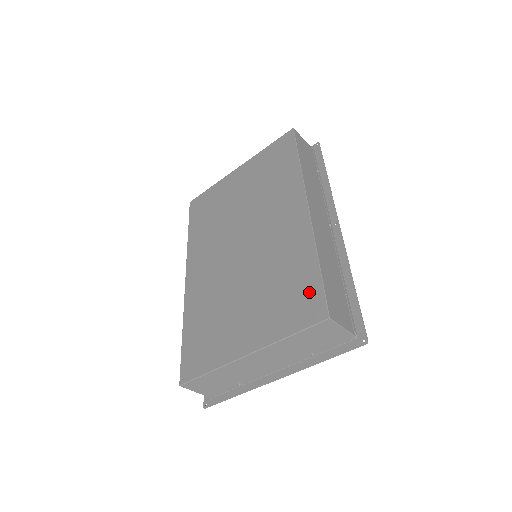
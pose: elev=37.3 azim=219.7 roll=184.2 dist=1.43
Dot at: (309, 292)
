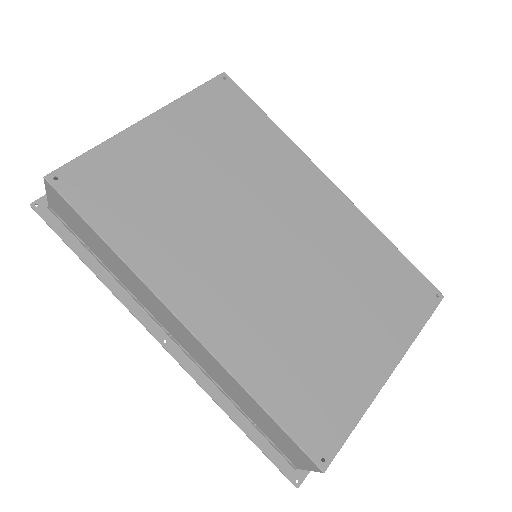
Dot at: (409, 279)
